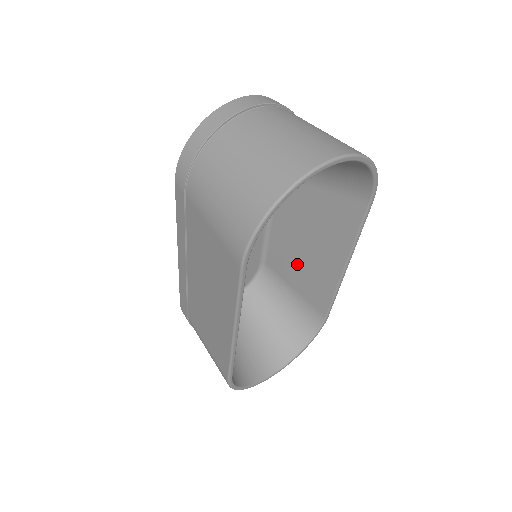
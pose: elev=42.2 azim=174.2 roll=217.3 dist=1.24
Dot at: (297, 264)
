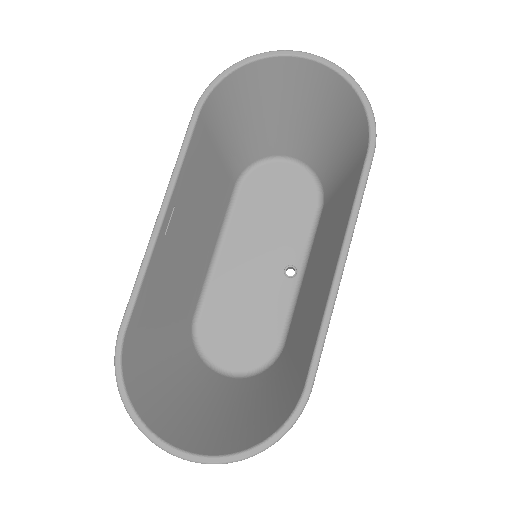
Dot at: (306, 311)
